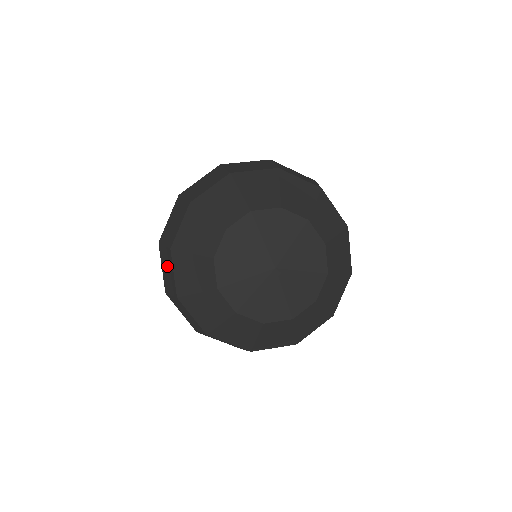
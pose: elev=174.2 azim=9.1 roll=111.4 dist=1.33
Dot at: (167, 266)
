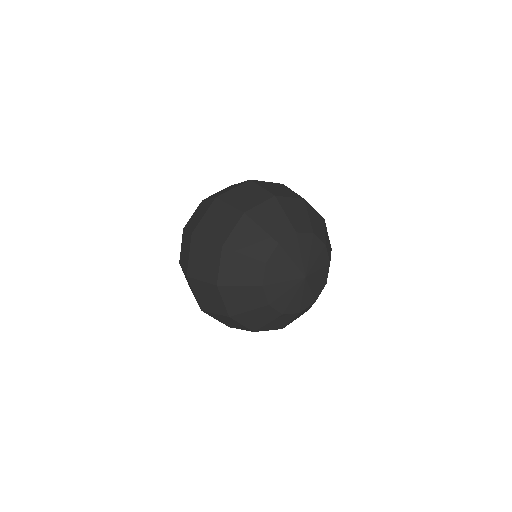
Dot at: (222, 219)
